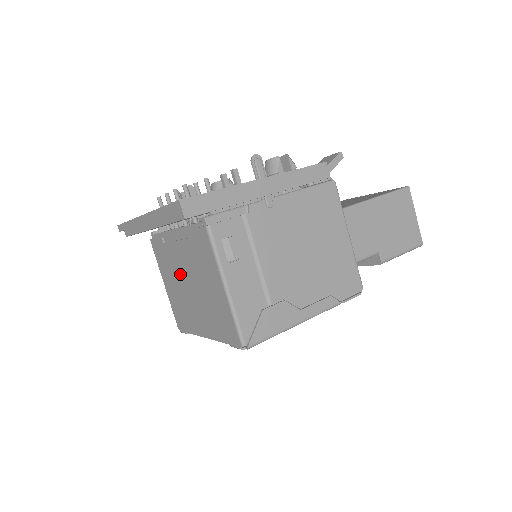
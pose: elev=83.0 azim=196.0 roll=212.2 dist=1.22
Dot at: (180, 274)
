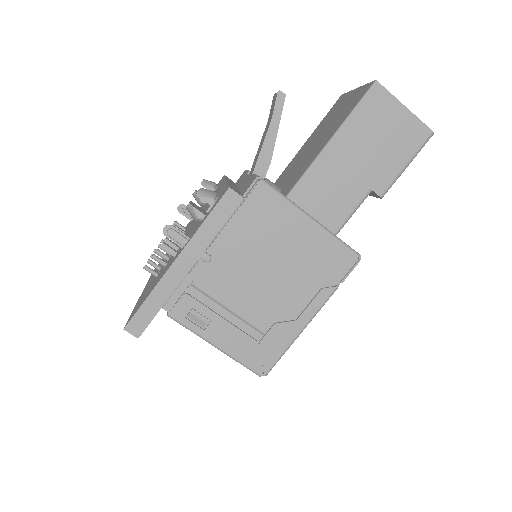
Dot at: occluded
